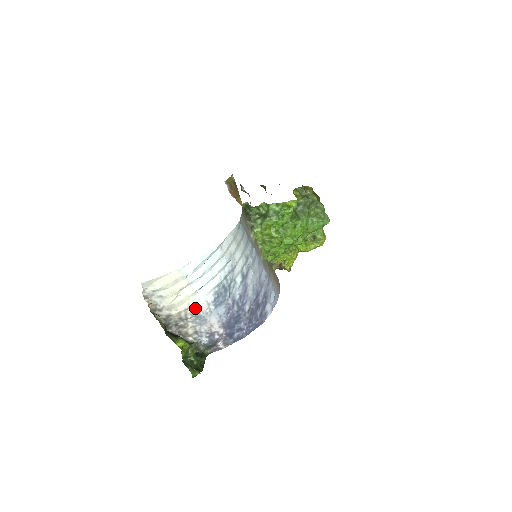
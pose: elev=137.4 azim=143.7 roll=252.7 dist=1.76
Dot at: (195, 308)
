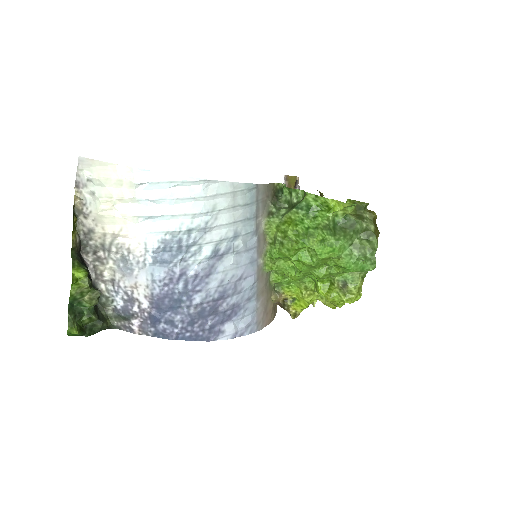
Dot at: (127, 242)
